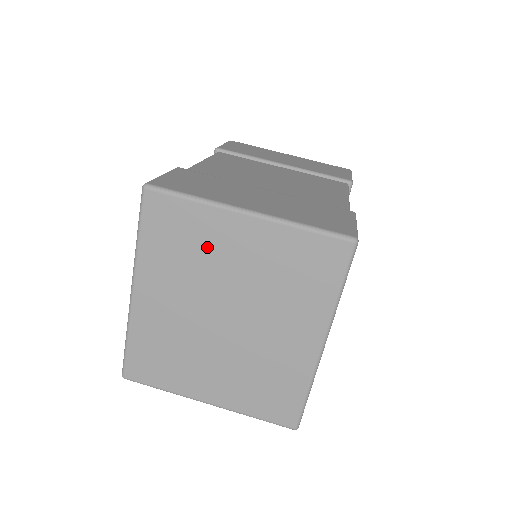
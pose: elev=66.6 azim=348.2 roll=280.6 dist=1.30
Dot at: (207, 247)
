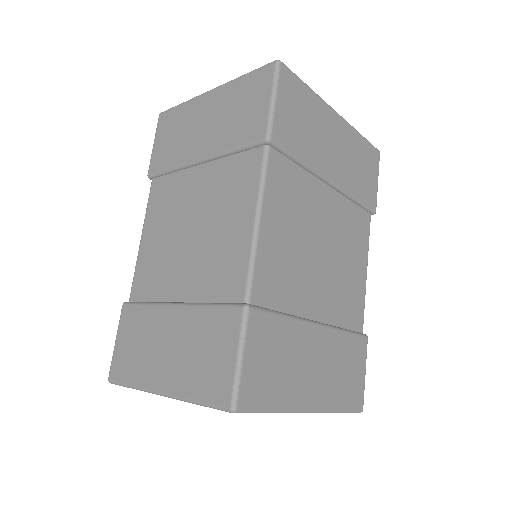
Dot at: occluded
